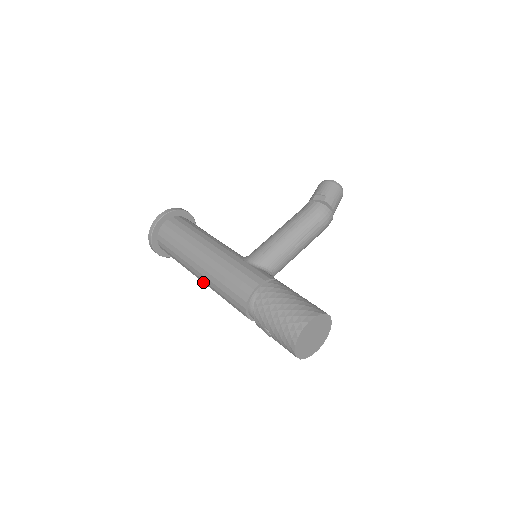
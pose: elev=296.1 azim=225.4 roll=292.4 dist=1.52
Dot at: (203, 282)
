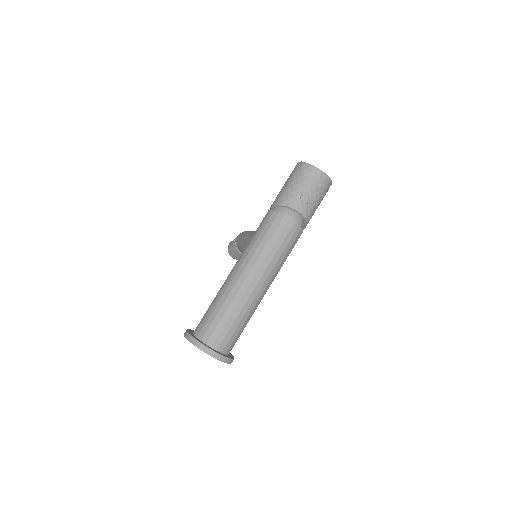
Dot at: (259, 280)
